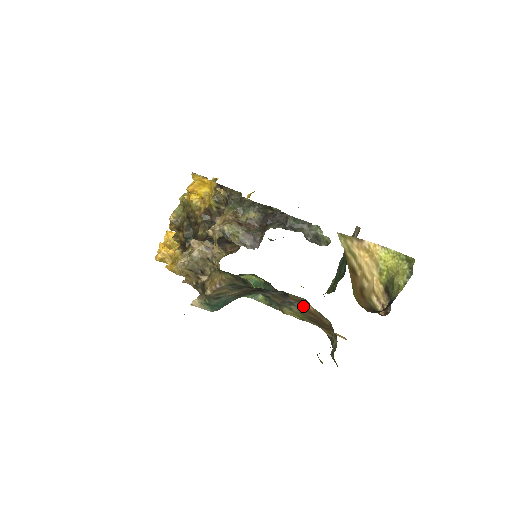
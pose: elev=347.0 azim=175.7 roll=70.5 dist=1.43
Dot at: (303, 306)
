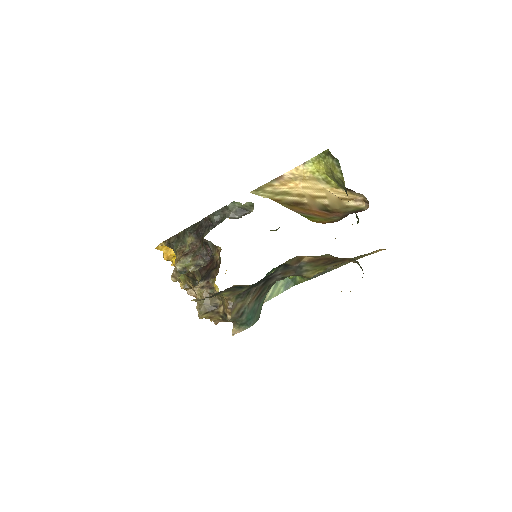
Dot at: (306, 261)
